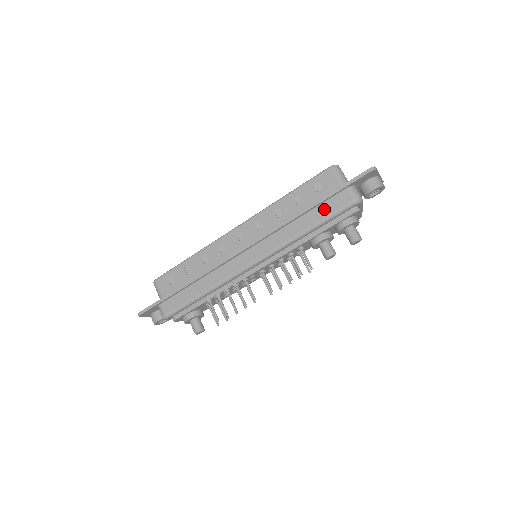
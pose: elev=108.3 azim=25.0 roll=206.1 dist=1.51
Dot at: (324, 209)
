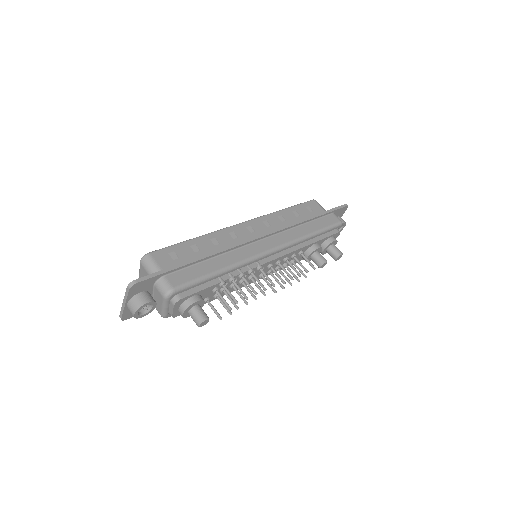
Dot at: (321, 222)
